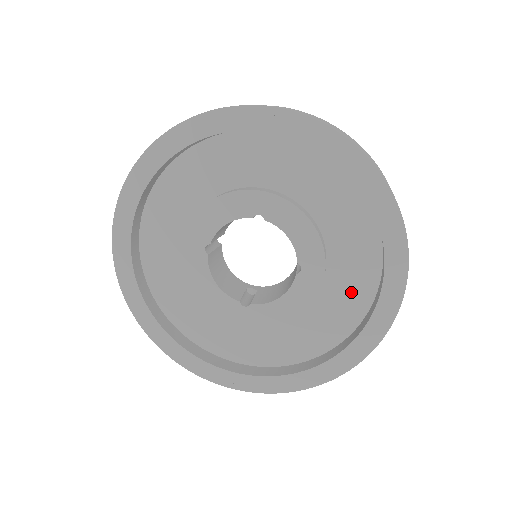
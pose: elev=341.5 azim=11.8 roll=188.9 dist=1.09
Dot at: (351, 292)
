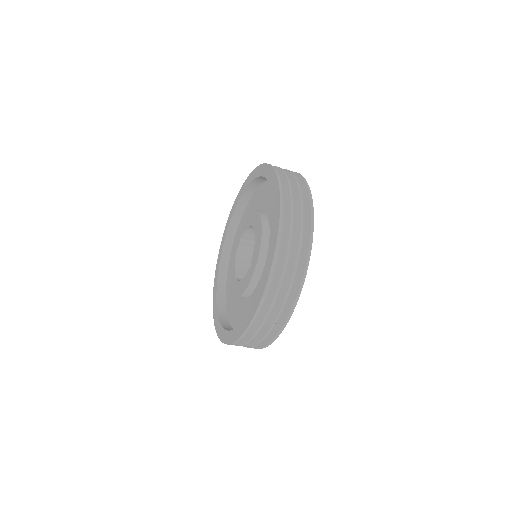
Dot at: occluded
